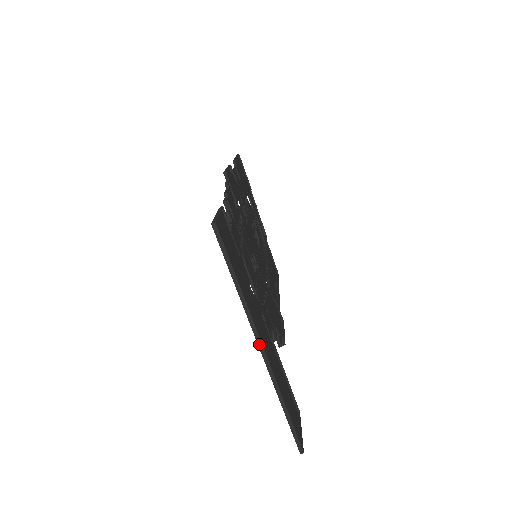
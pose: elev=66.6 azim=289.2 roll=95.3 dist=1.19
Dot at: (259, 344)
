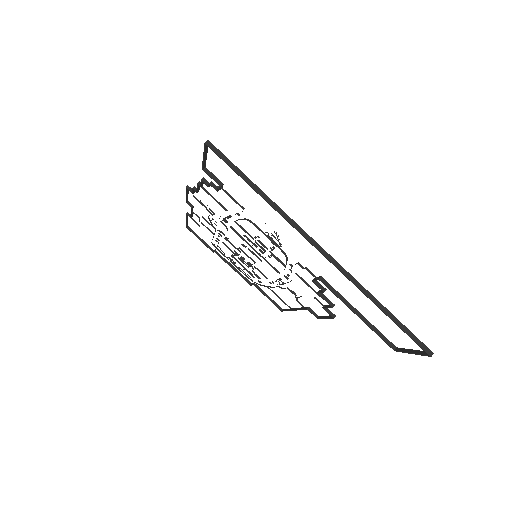
Dot at: (315, 245)
